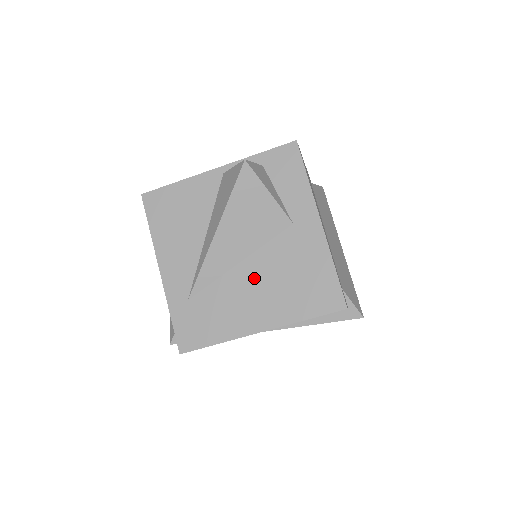
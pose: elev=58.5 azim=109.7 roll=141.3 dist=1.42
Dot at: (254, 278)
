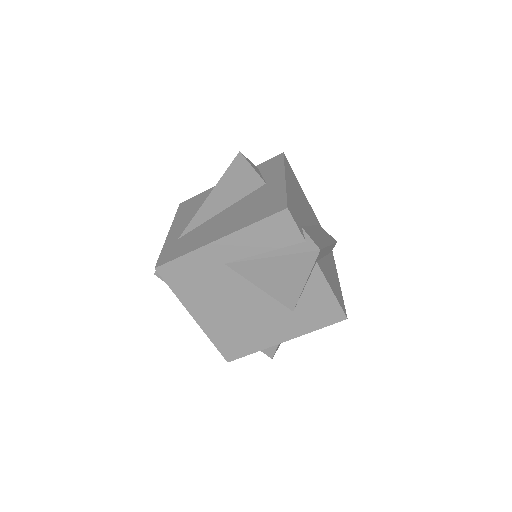
Dot at: (228, 215)
